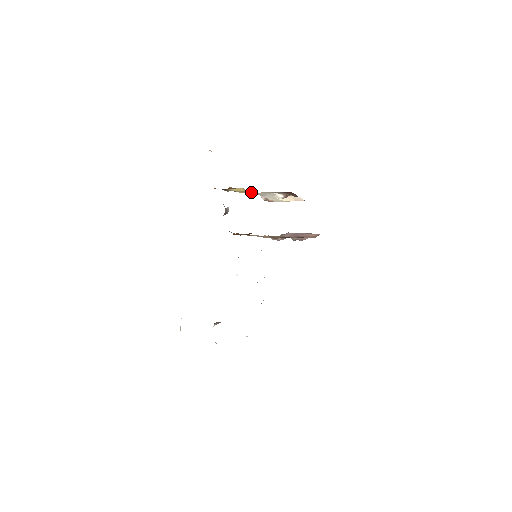
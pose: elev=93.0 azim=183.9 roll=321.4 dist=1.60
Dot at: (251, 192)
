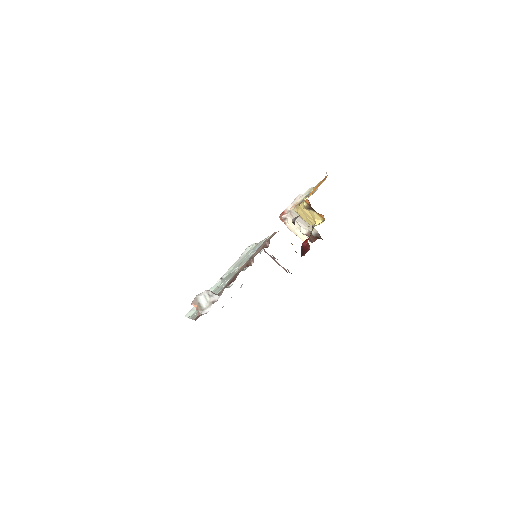
Dot at: (306, 218)
